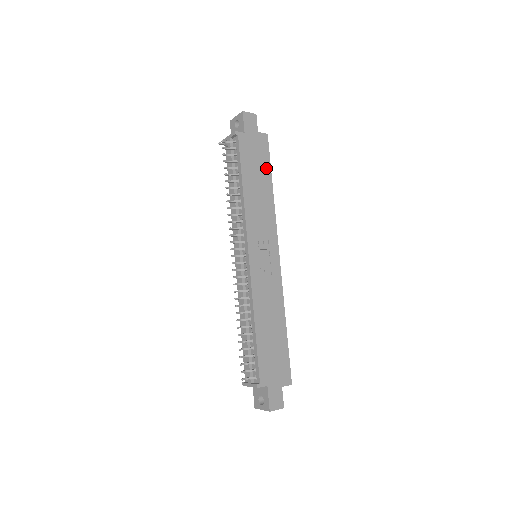
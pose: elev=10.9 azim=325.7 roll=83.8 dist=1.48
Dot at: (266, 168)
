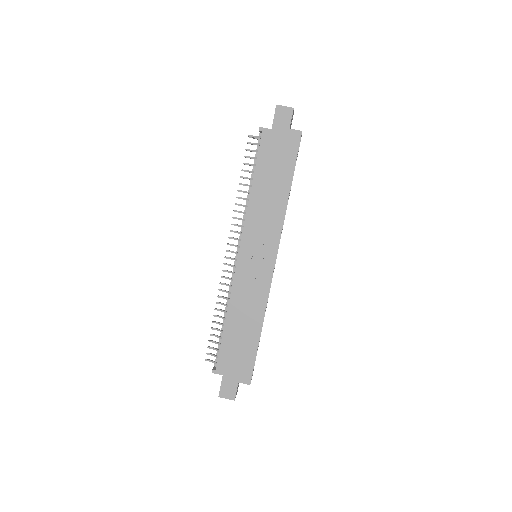
Dot at: (288, 169)
